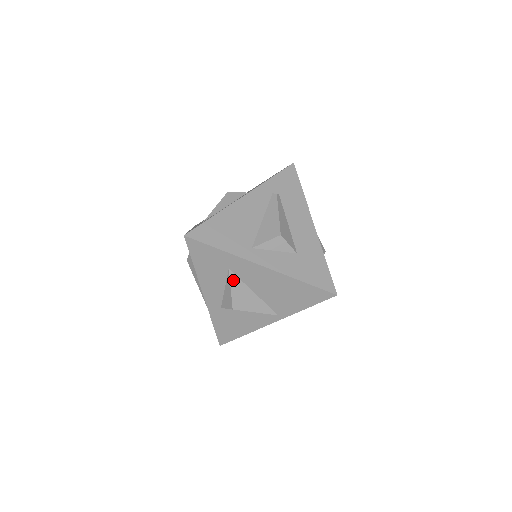
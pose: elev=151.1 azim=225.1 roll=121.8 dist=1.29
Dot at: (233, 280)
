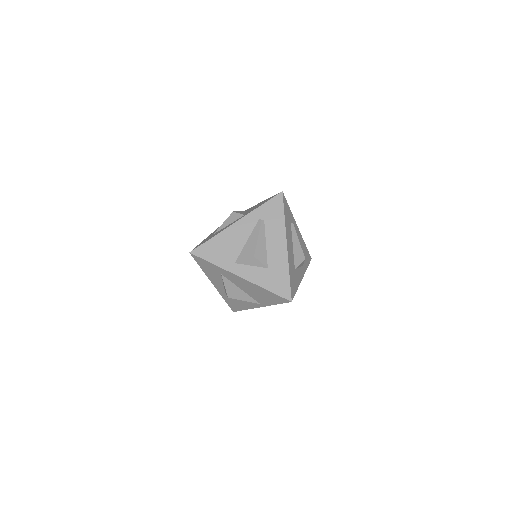
Dot at: (225, 281)
